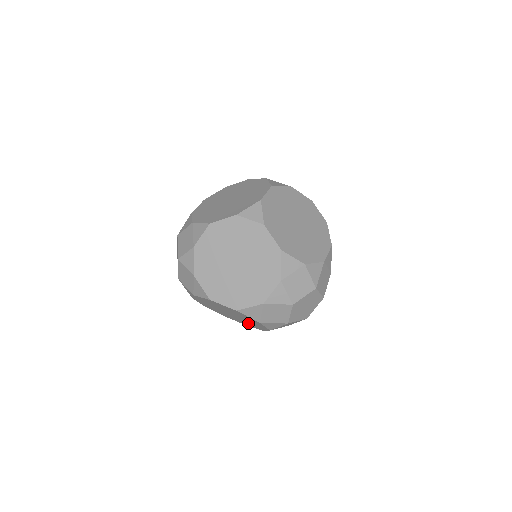
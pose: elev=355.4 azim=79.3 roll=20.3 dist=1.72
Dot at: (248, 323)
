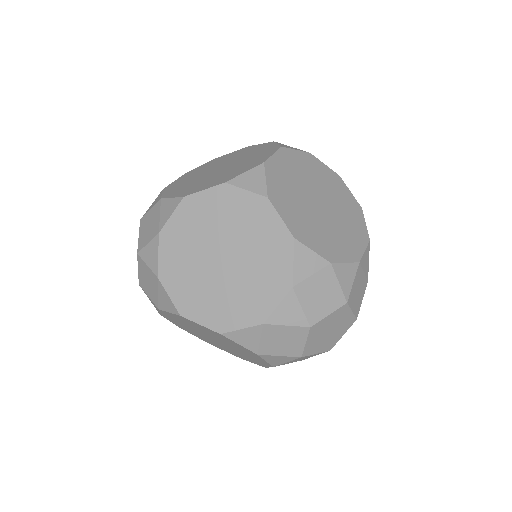
Dot at: (241, 355)
